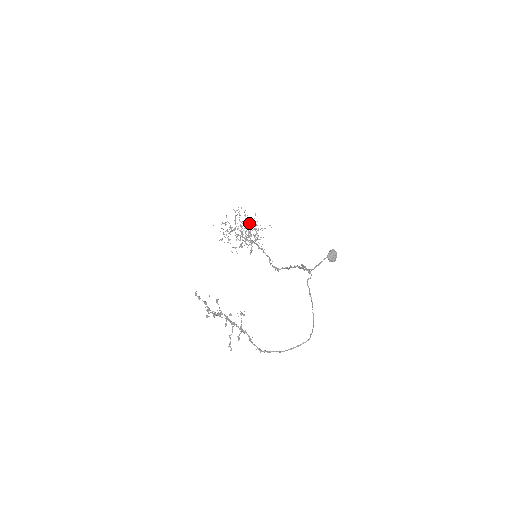
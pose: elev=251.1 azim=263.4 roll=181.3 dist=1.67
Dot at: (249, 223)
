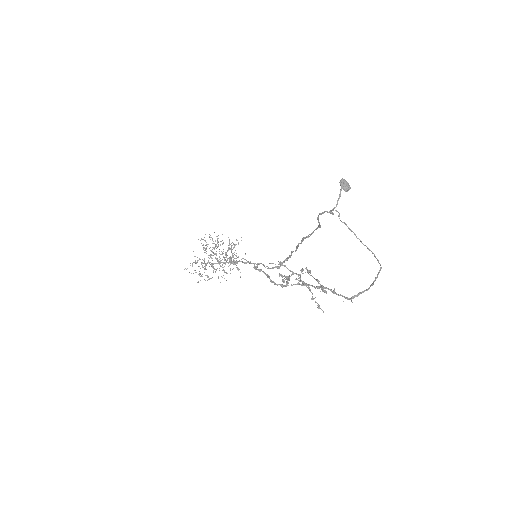
Dot at: occluded
